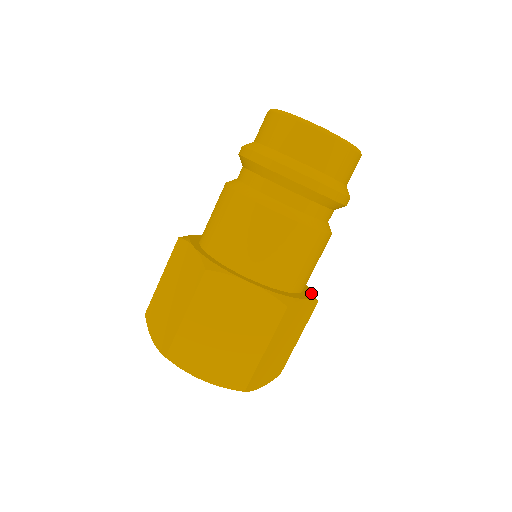
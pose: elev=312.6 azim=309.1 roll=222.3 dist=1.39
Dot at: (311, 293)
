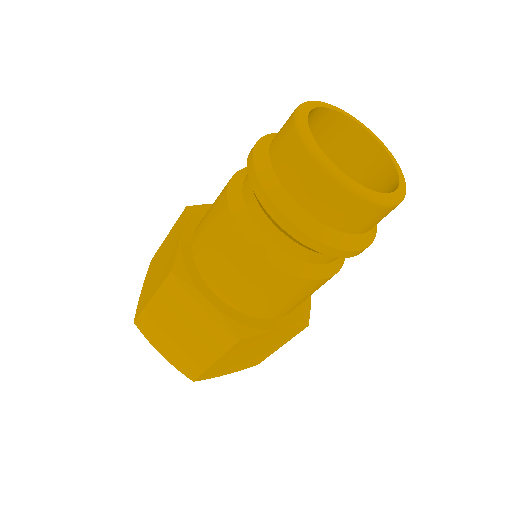
Dot at: (301, 316)
